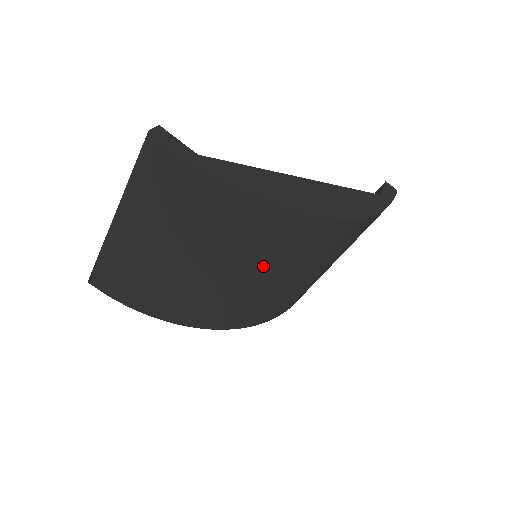
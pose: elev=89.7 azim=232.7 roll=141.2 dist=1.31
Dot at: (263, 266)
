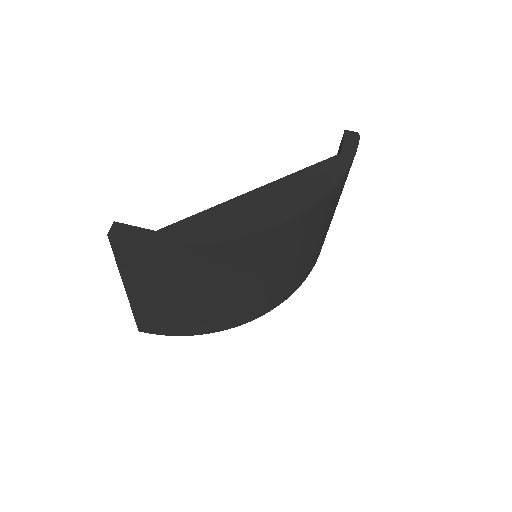
Dot at: (261, 272)
